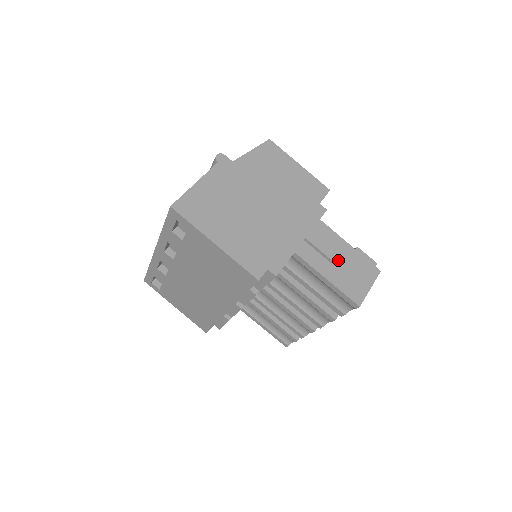
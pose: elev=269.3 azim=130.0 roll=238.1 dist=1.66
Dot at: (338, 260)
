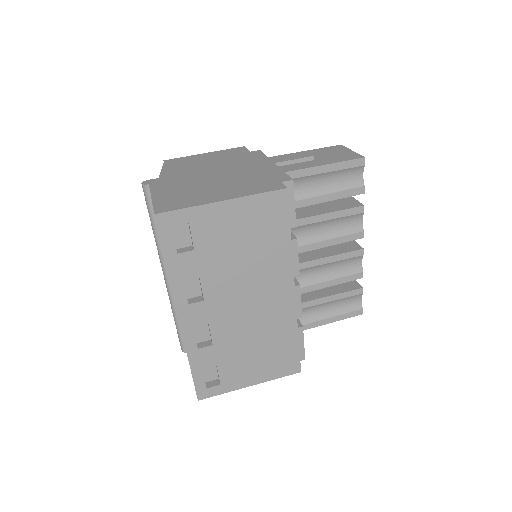
Dot at: (311, 155)
